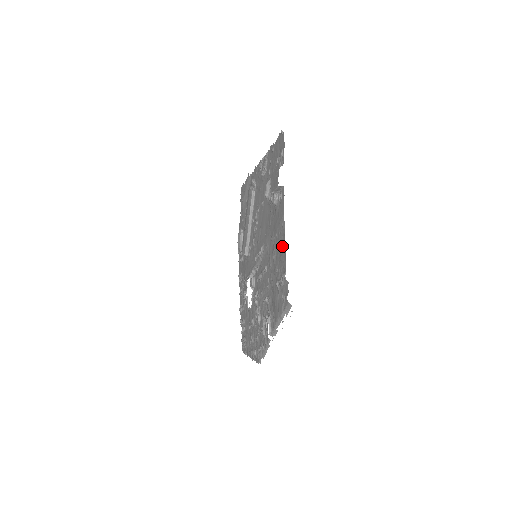
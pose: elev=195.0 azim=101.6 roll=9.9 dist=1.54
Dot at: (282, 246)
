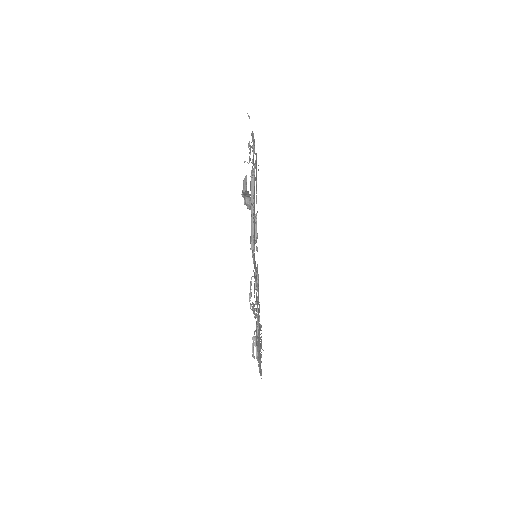
Dot at: occluded
